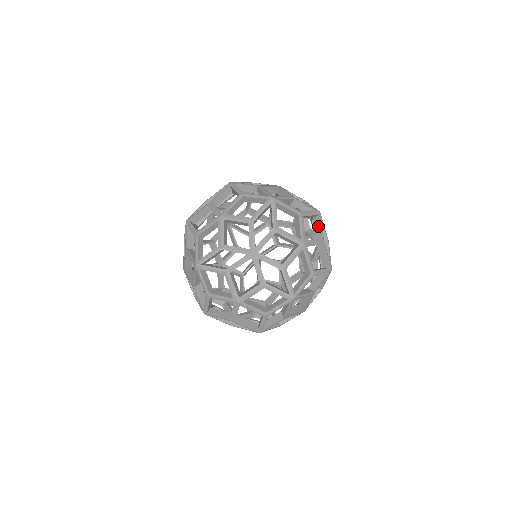
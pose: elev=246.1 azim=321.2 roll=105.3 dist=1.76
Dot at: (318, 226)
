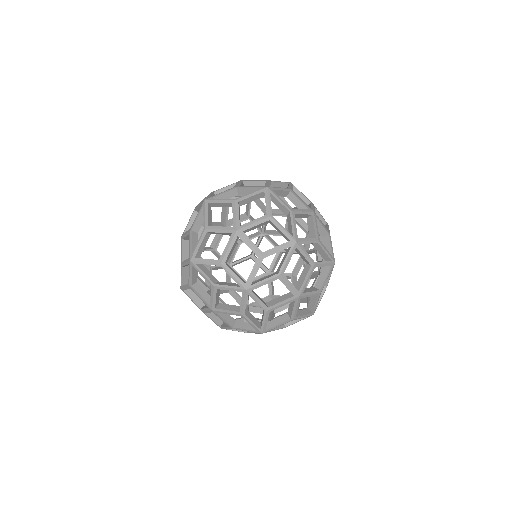
Dot at: (325, 276)
